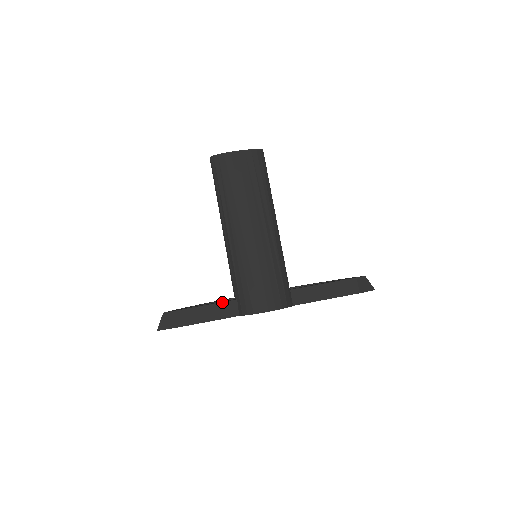
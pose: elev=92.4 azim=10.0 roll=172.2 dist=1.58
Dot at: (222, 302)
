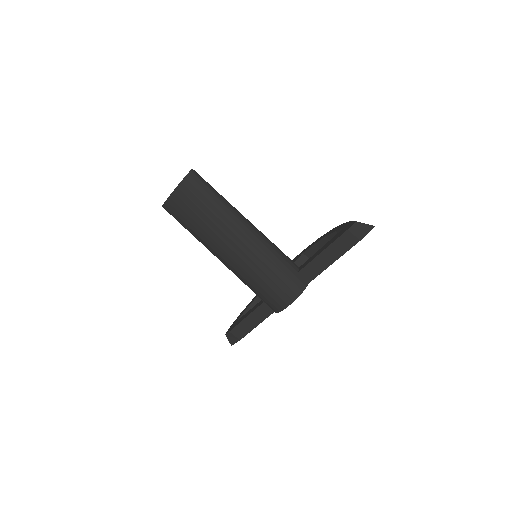
Dot at: (255, 309)
